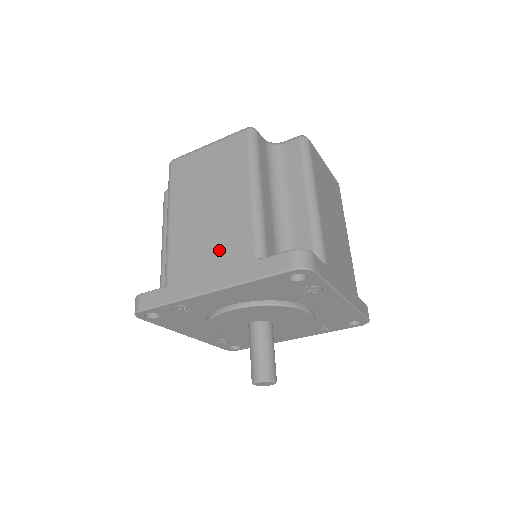
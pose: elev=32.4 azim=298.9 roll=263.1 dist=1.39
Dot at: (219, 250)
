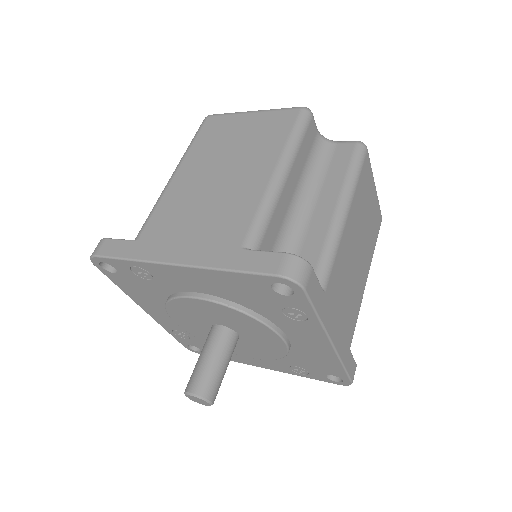
Dot at: (209, 223)
